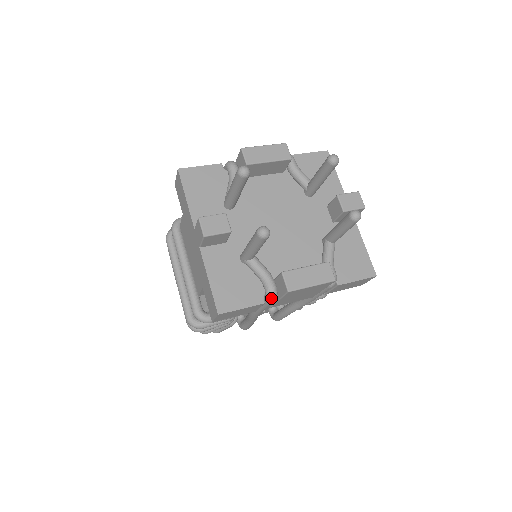
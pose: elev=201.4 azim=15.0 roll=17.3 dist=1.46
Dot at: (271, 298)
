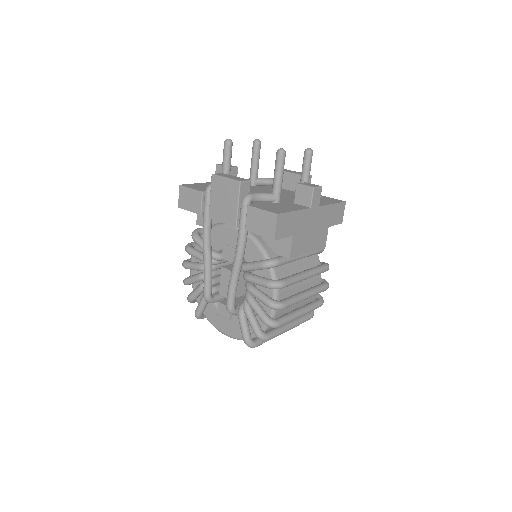
Dot at: (207, 188)
